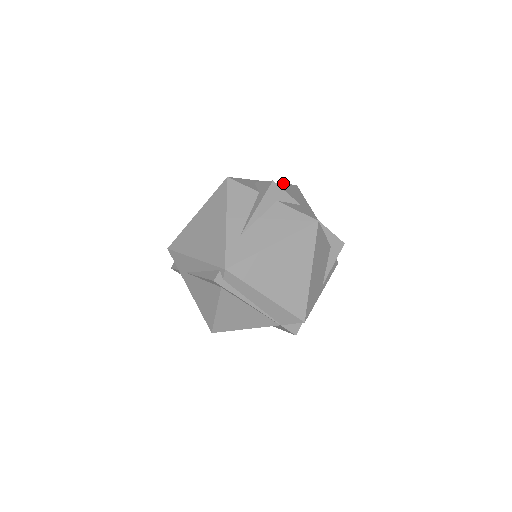
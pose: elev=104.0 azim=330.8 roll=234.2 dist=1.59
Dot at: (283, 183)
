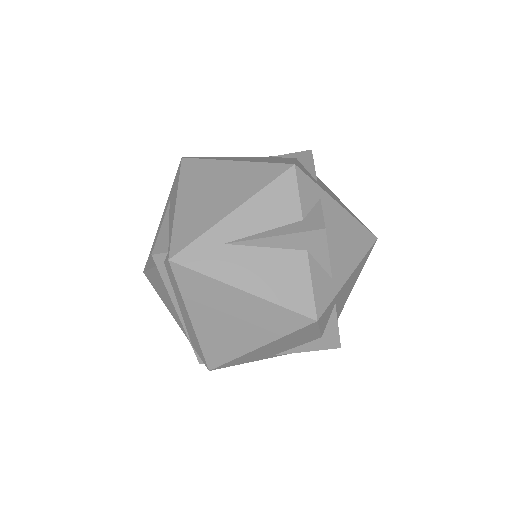
Dot at: occluded
